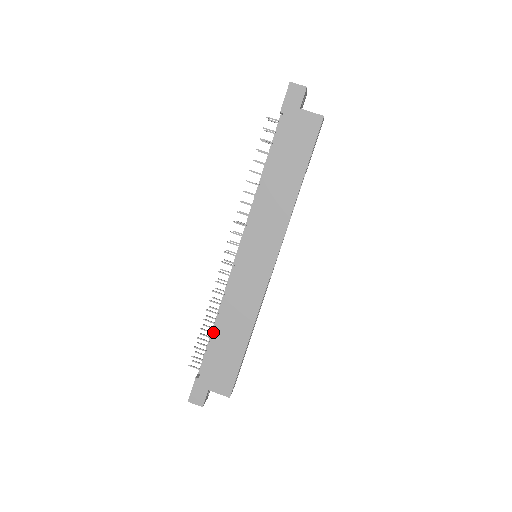
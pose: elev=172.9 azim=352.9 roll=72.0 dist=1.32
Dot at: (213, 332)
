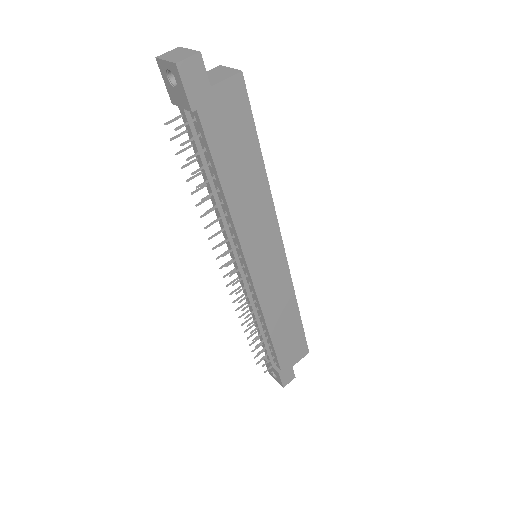
Dot at: (270, 339)
